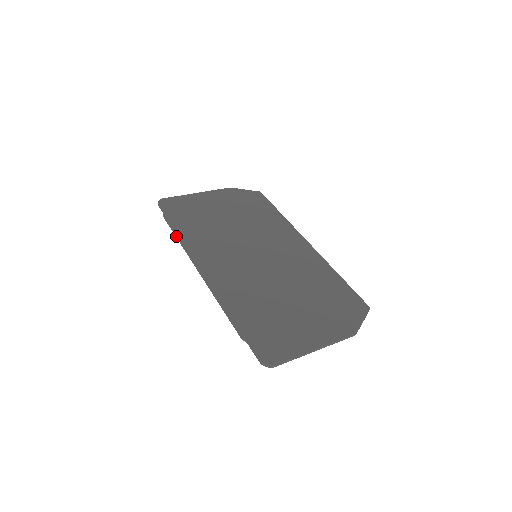
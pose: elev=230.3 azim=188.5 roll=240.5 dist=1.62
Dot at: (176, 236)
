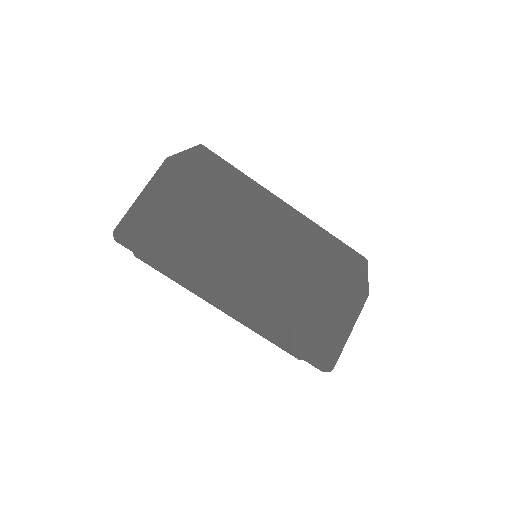
Dot at: occluded
